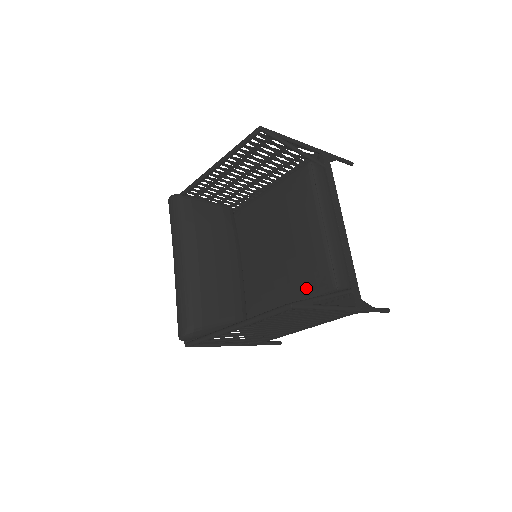
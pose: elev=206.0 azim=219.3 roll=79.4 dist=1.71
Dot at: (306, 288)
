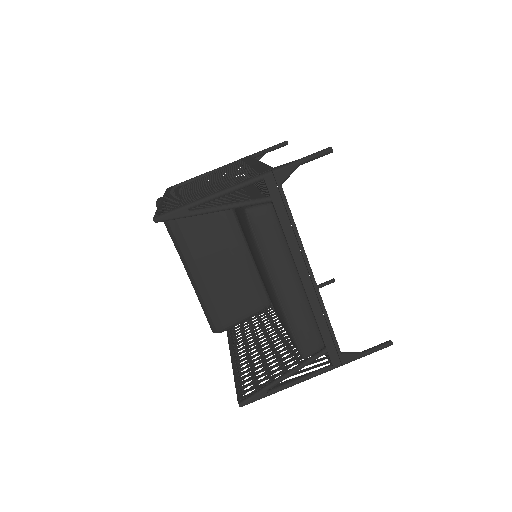
Dot at: occluded
